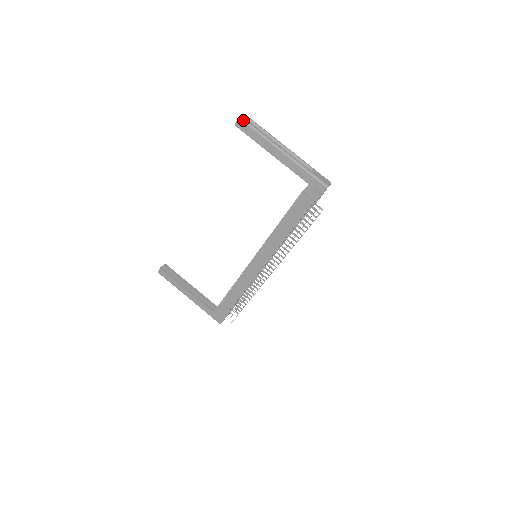
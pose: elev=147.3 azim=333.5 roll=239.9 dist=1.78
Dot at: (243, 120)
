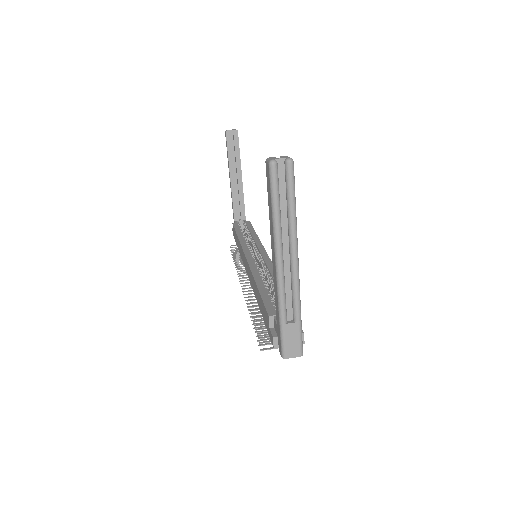
Dot at: (270, 172)
